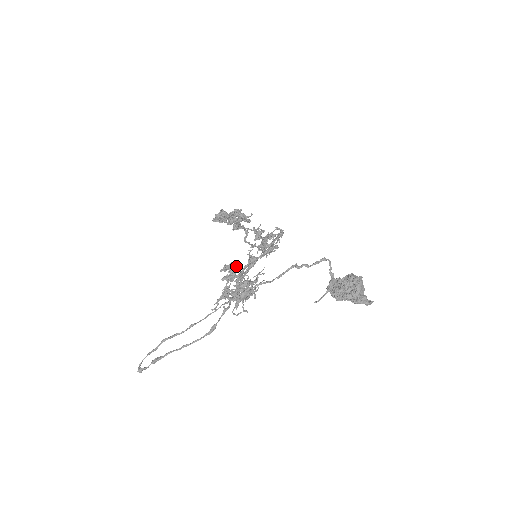
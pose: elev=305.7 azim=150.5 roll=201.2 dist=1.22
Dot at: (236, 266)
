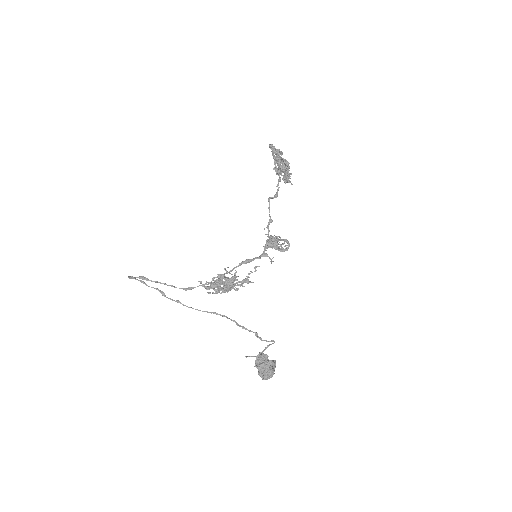
Dot at: (233, 282)
